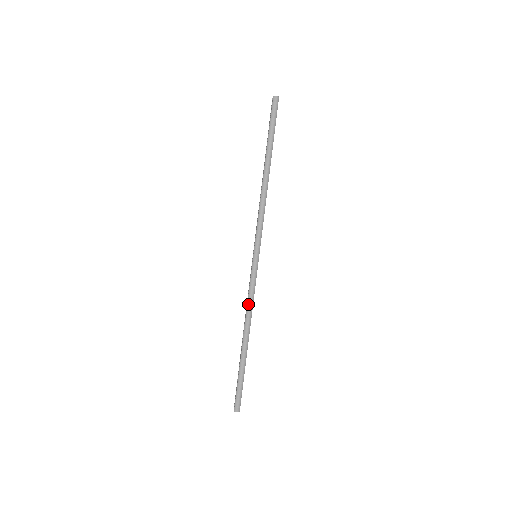
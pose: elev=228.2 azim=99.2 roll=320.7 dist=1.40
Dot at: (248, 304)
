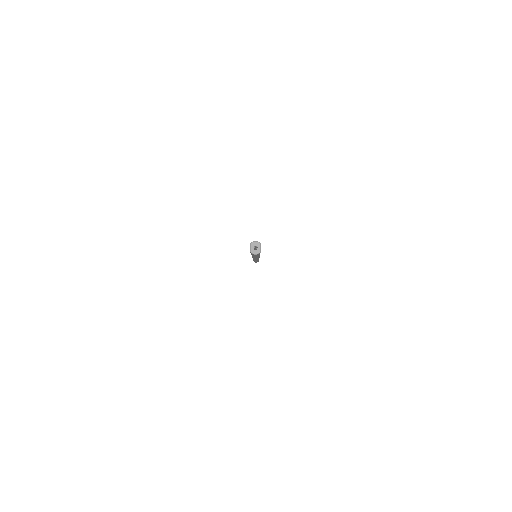
Dot at: occluded
